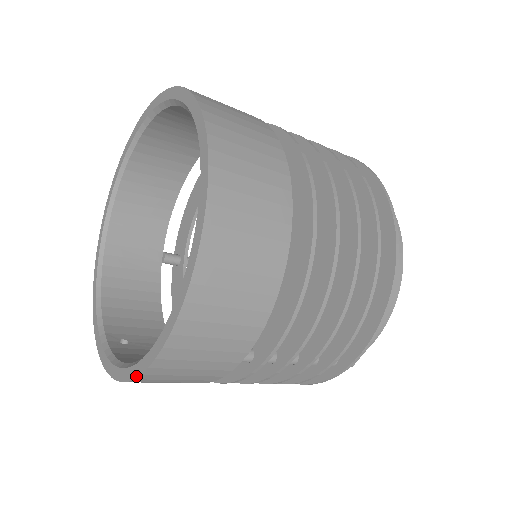
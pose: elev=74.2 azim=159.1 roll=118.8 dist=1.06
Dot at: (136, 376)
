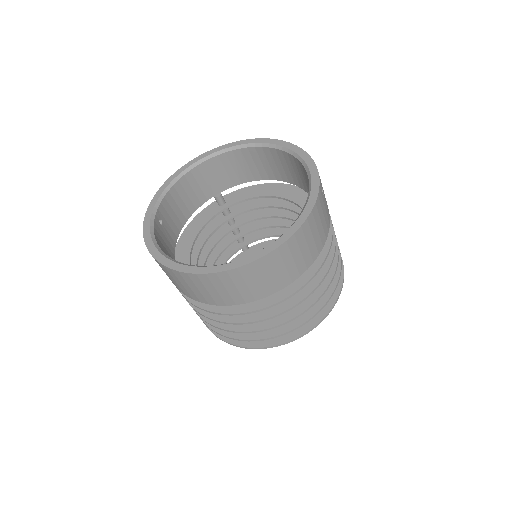
Dot at: (160, 262)
